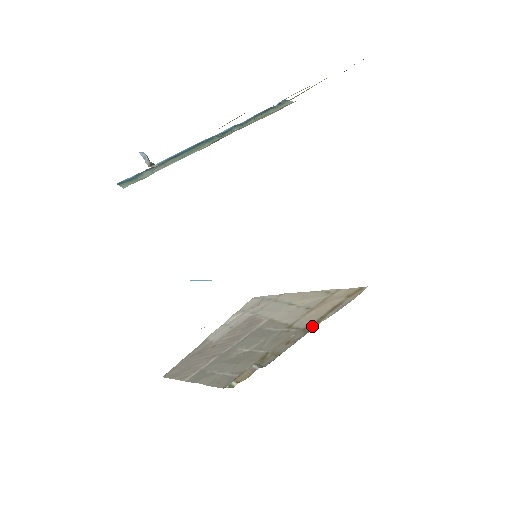
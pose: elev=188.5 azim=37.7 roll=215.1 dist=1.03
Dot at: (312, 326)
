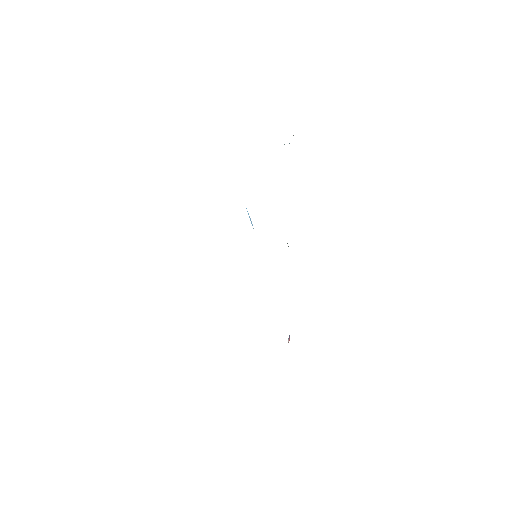
Dot at: occluded
